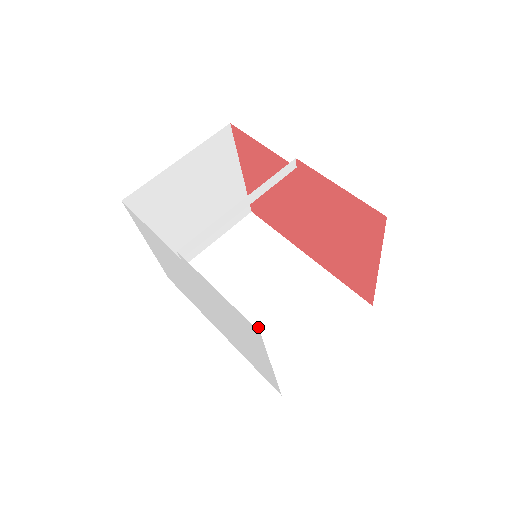
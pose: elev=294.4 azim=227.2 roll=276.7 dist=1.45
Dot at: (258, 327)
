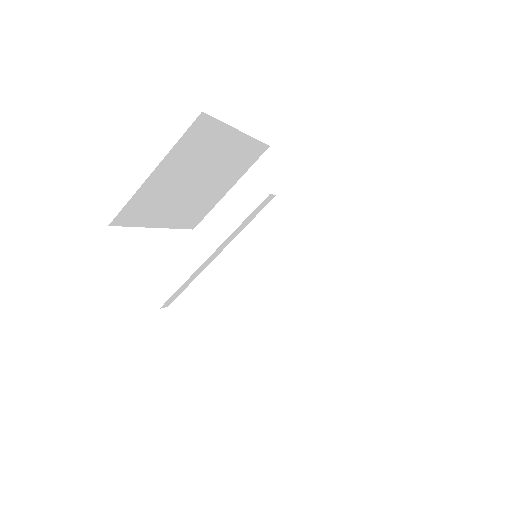
Dot at: (277, 292)
